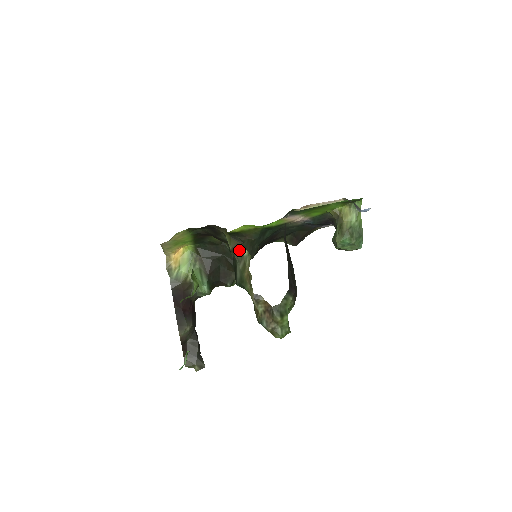
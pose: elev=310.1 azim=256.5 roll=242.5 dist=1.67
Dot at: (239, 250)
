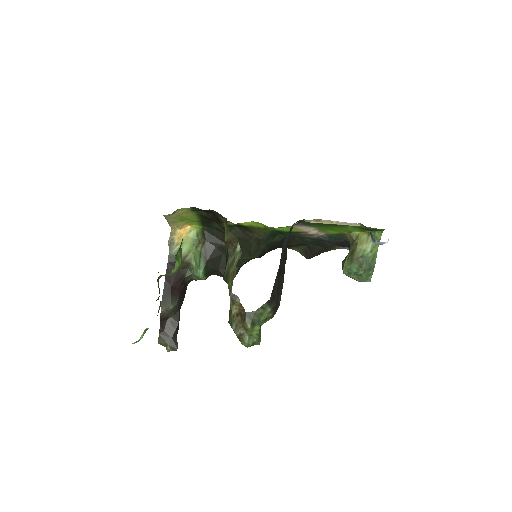
Dot at: (233, 244)
